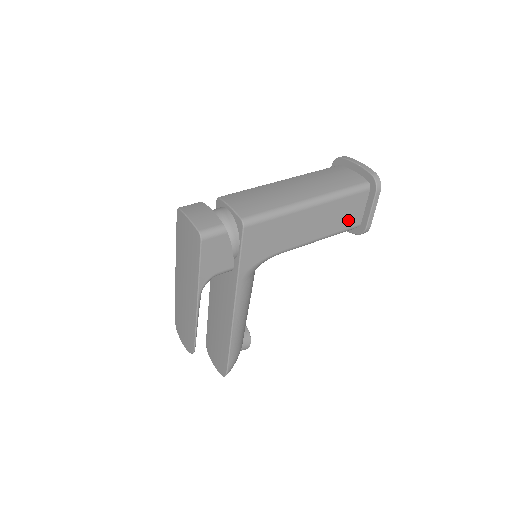
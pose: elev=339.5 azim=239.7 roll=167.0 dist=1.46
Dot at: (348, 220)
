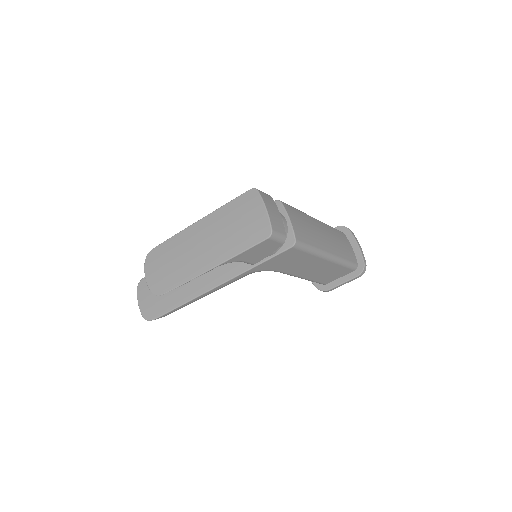
Dot at: (326, 278)
